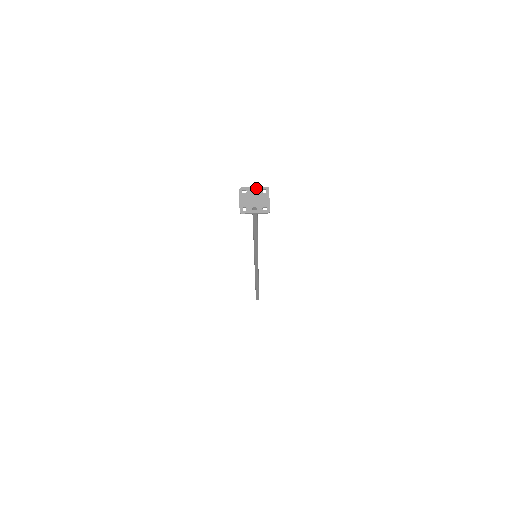
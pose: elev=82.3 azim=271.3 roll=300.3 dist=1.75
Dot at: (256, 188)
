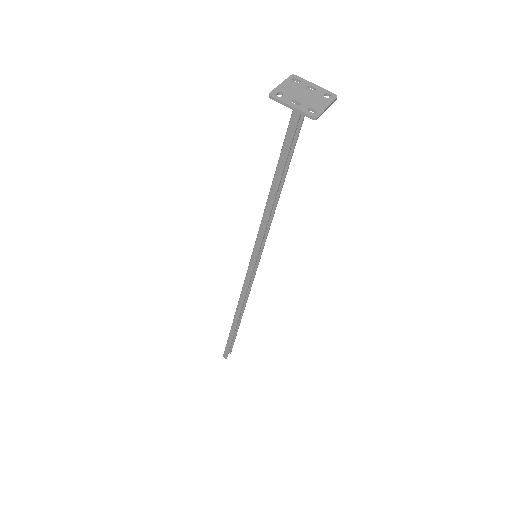
Dot at: (317, 86)
